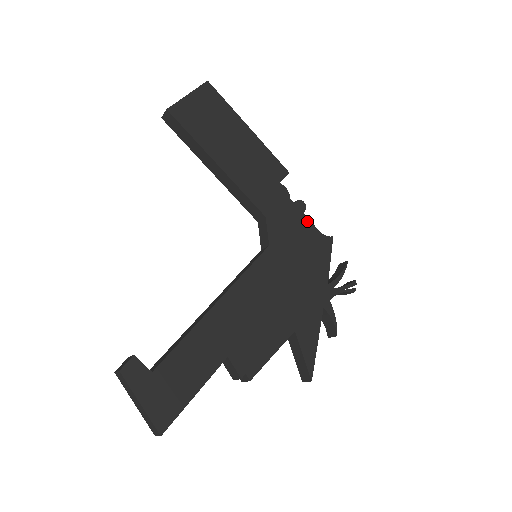
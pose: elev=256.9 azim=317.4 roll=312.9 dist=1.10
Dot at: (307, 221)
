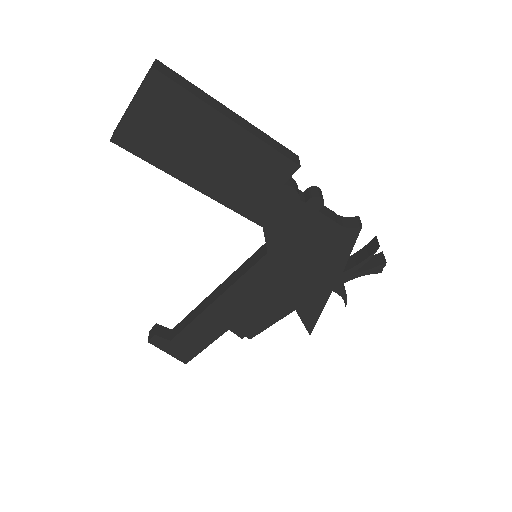
Dot at: (323, 219)
